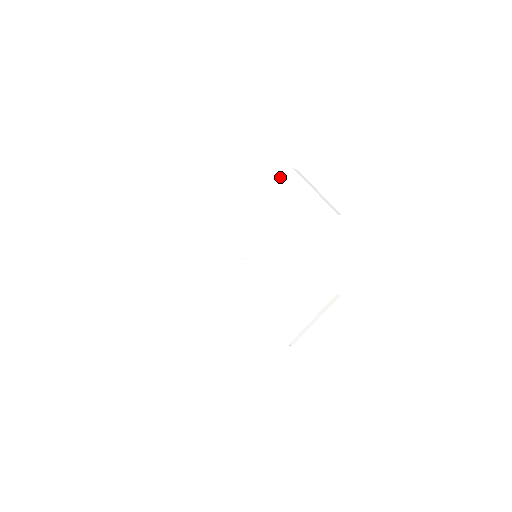
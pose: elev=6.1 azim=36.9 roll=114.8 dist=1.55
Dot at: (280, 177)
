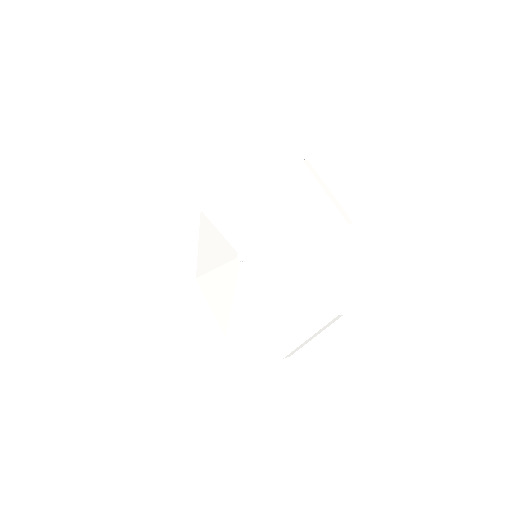
Dot at: (287, 169)
